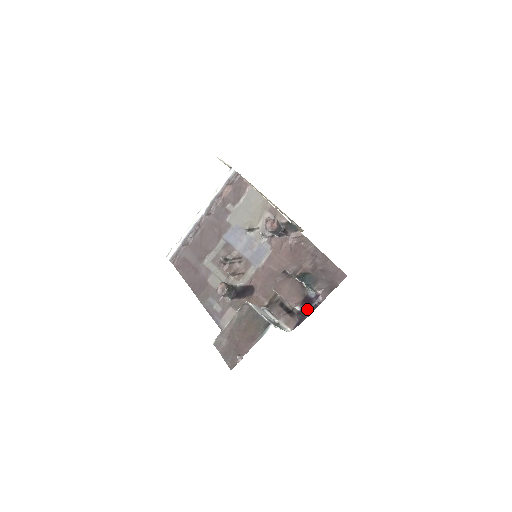
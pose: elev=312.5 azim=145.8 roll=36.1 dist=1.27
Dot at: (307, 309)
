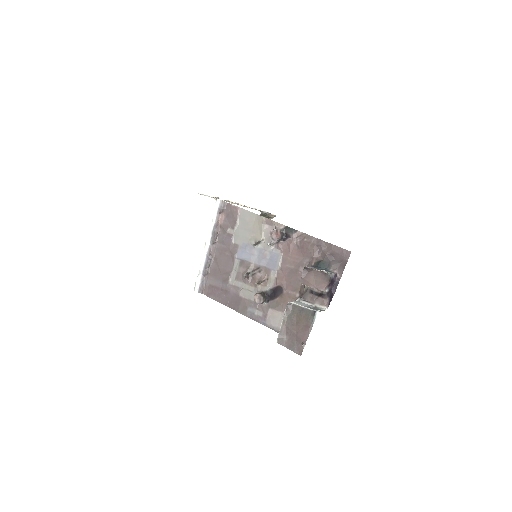
Dot at: (332, 287)
